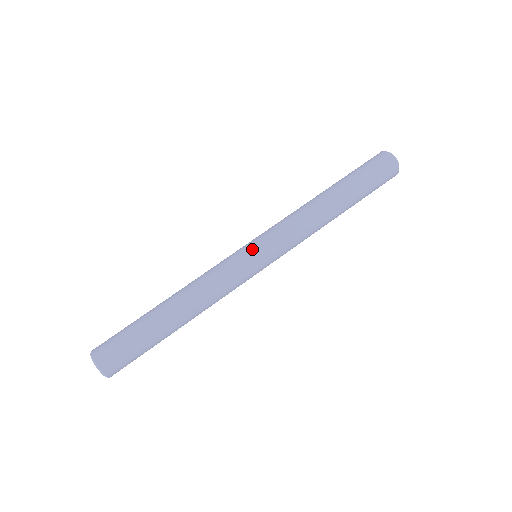
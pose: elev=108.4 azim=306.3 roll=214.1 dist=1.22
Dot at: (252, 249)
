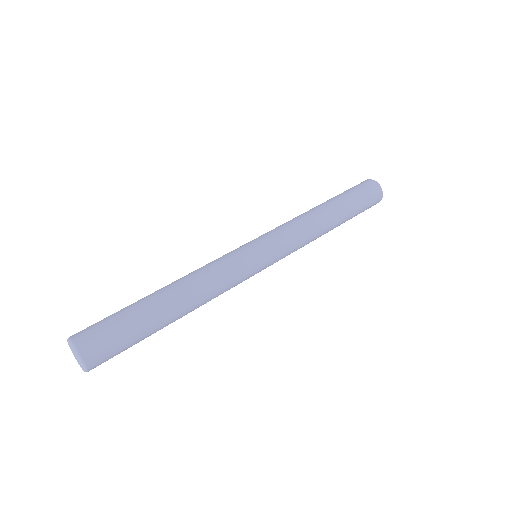
Dot at: (249, 242)
